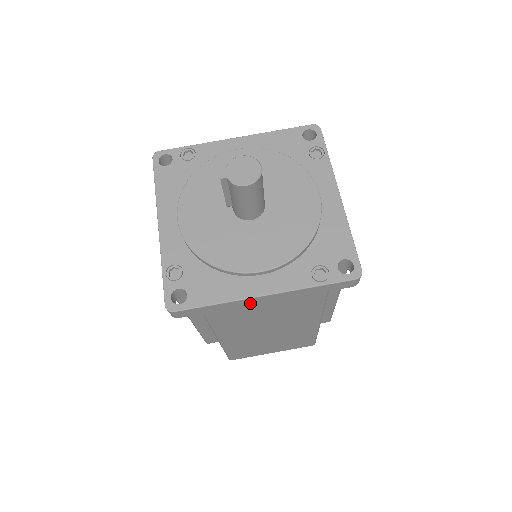
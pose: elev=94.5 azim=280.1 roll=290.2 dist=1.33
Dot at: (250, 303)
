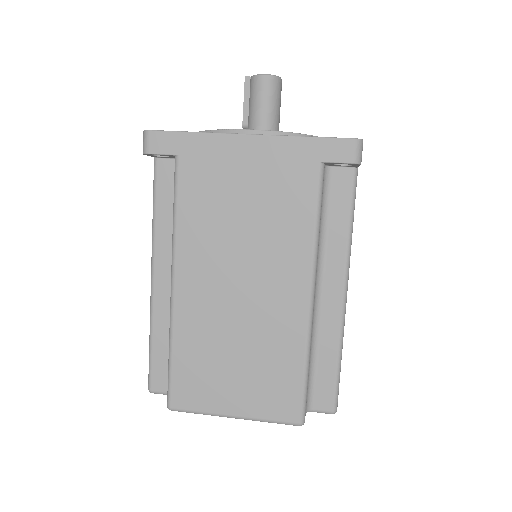
Dot at: (230, 151)
